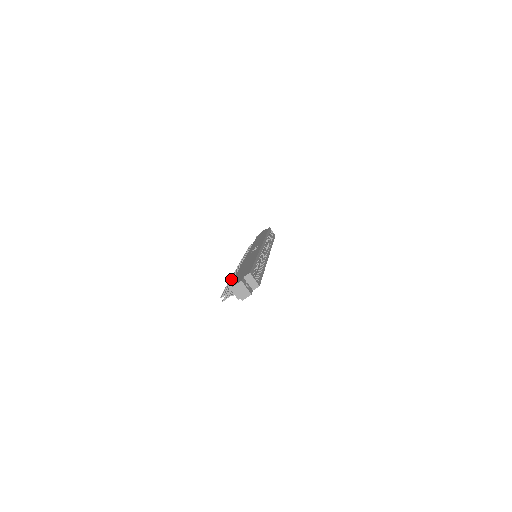
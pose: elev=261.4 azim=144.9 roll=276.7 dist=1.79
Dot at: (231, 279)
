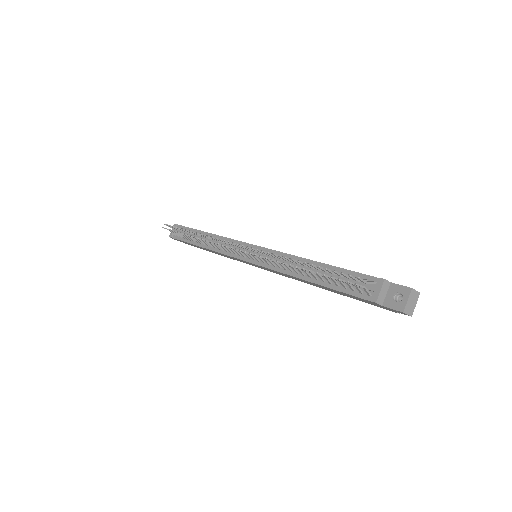
Dot at: occluded
